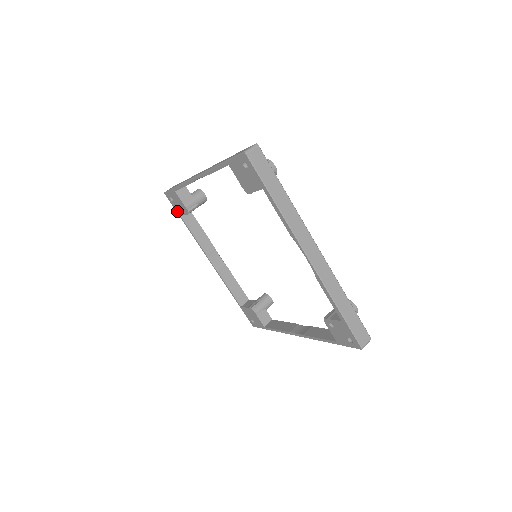
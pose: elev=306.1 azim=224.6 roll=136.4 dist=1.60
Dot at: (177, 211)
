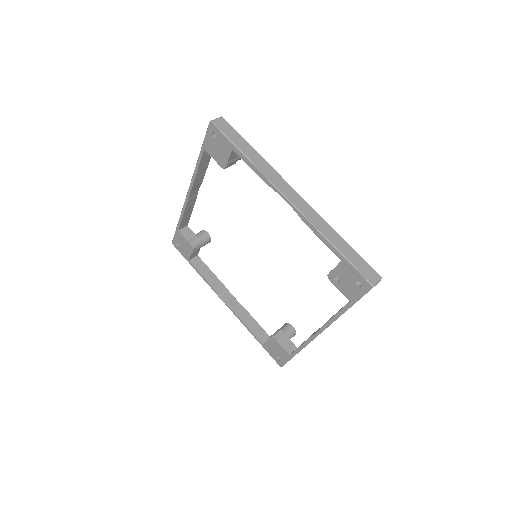
Dot at: (185, 256)
